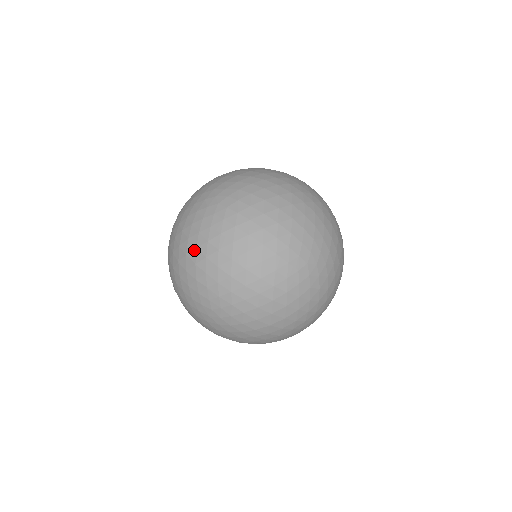
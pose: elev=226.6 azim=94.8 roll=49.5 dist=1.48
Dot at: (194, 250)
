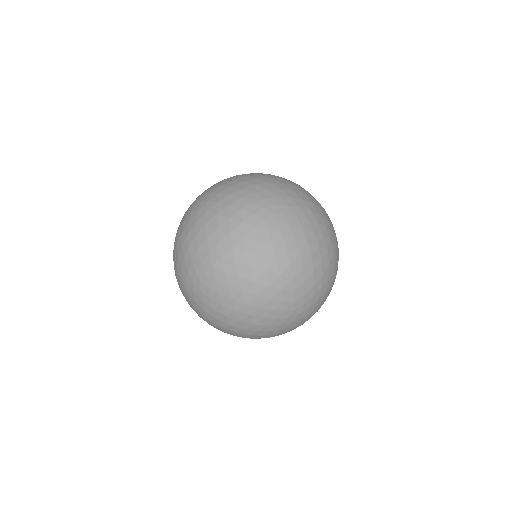
Dot at: (198, 312)
